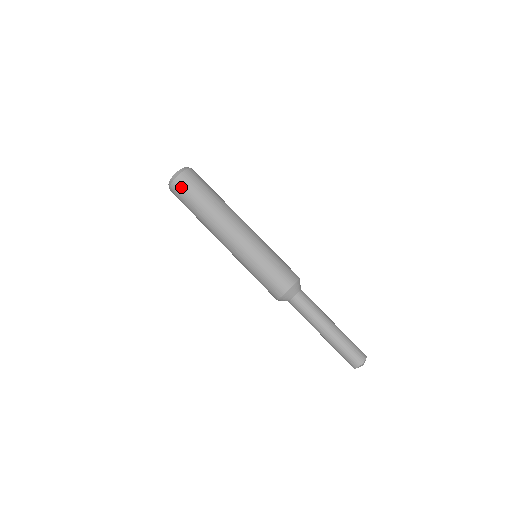
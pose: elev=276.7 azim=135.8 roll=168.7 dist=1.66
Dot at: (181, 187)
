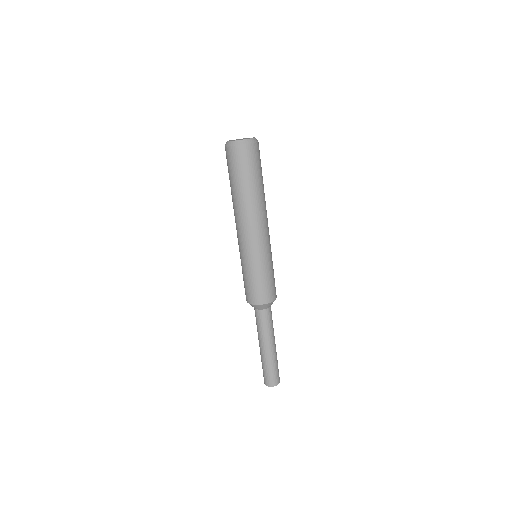
Dot at: (250, 155)
